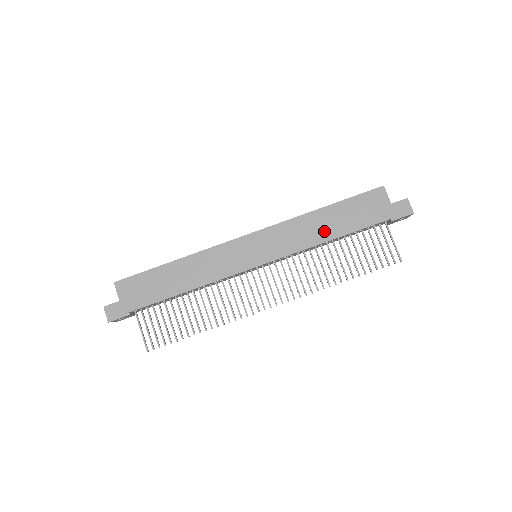
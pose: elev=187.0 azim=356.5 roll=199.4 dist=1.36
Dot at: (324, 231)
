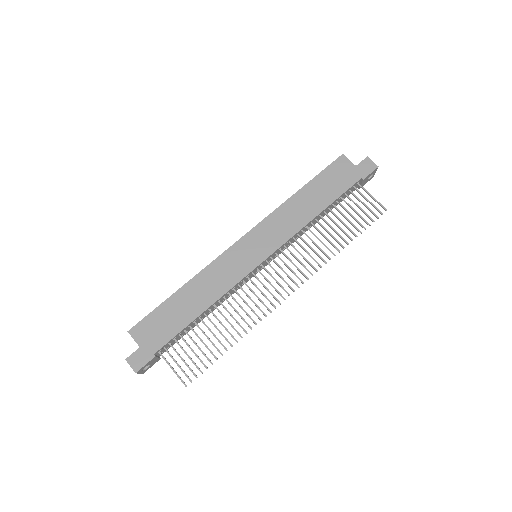
Dot at: (309, 209)
